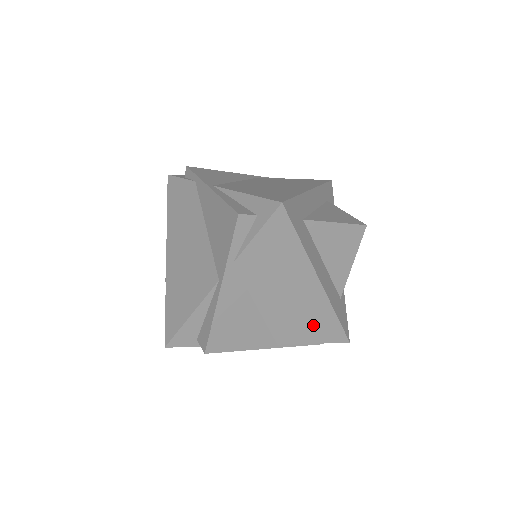
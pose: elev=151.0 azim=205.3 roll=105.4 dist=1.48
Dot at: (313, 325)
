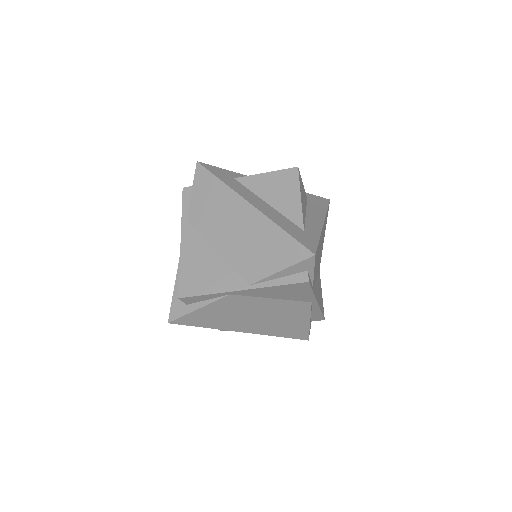
Dot at: (269, 249)
